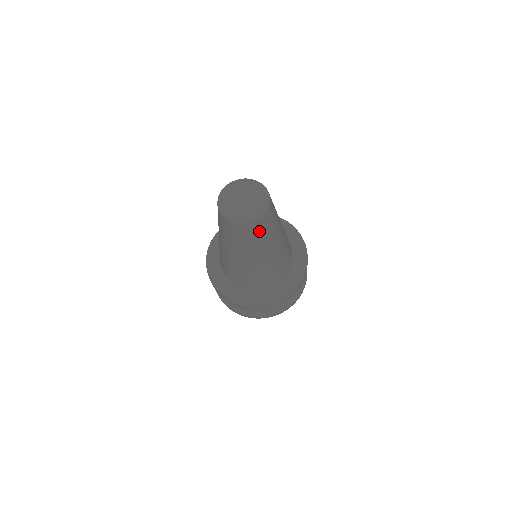
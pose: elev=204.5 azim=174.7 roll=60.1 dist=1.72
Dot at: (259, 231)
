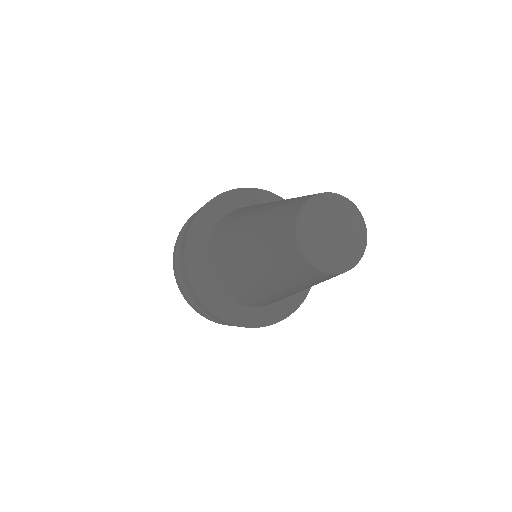
Dot at: occluded
